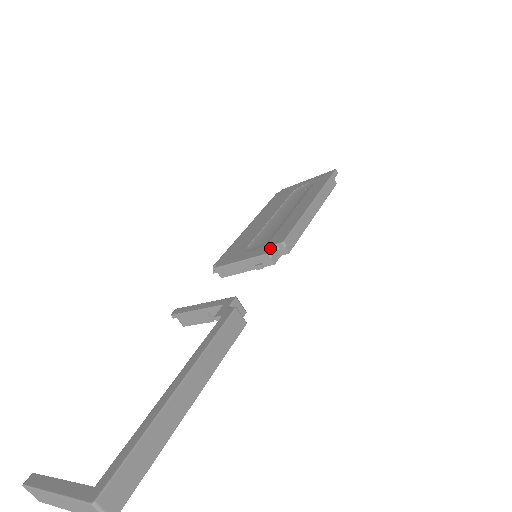
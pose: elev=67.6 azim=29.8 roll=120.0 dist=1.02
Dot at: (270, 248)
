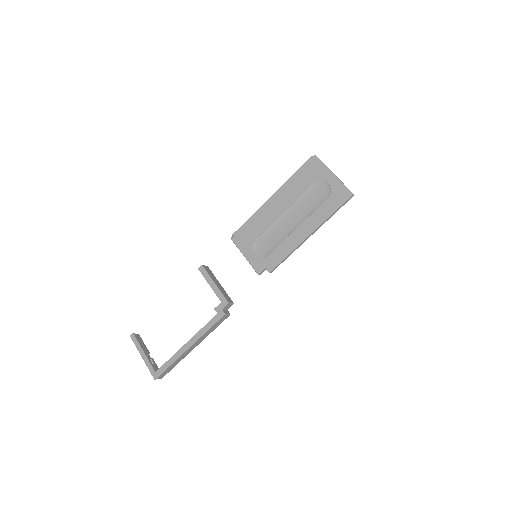
Dot at: (261, 270)
